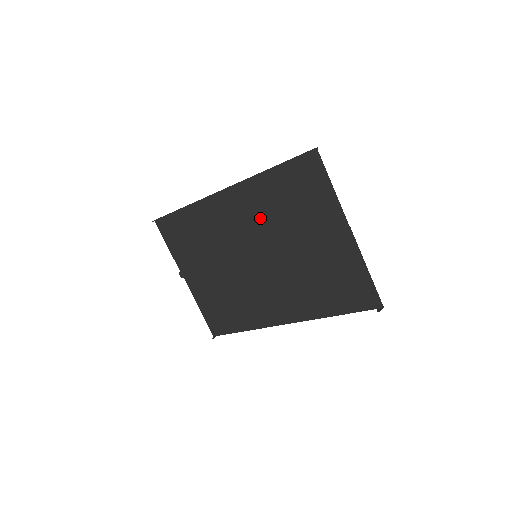
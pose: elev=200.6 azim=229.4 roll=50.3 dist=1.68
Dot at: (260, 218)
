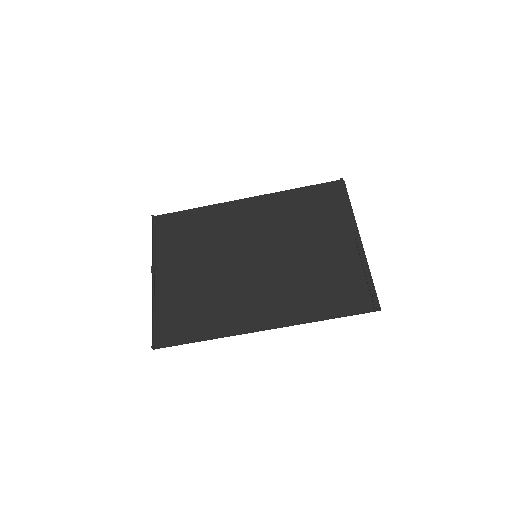
Dot at: (276, 222)
